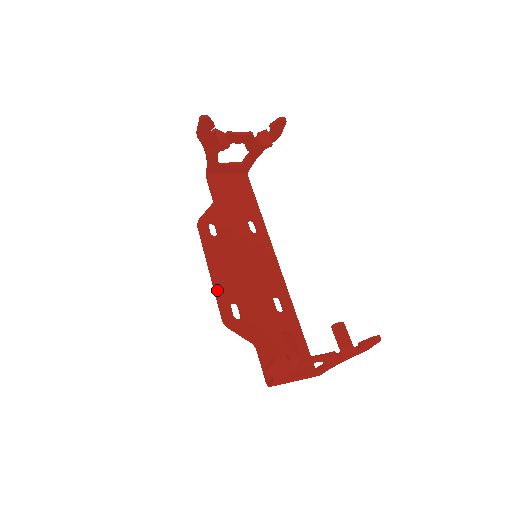
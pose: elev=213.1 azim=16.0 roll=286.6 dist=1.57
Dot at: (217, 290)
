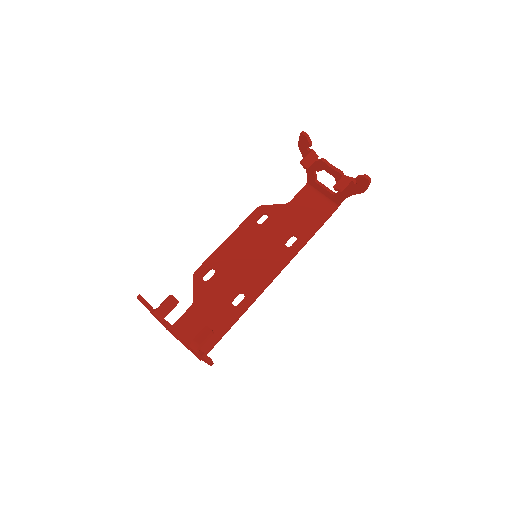
Dot at: (215, 253)
